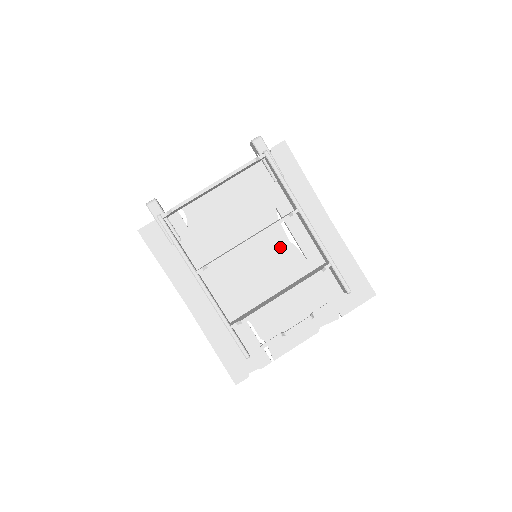
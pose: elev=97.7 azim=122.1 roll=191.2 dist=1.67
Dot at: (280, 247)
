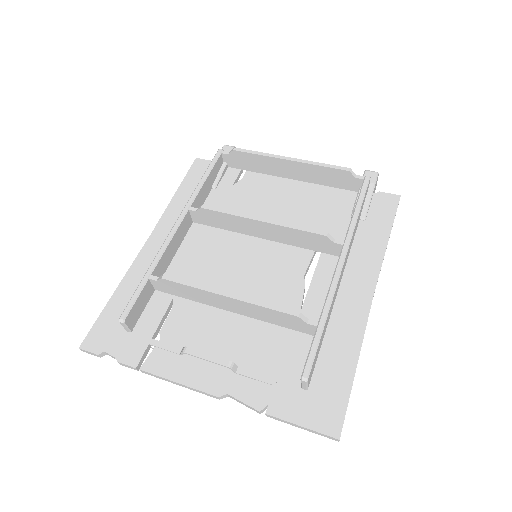
Dot at: (288, 271)
